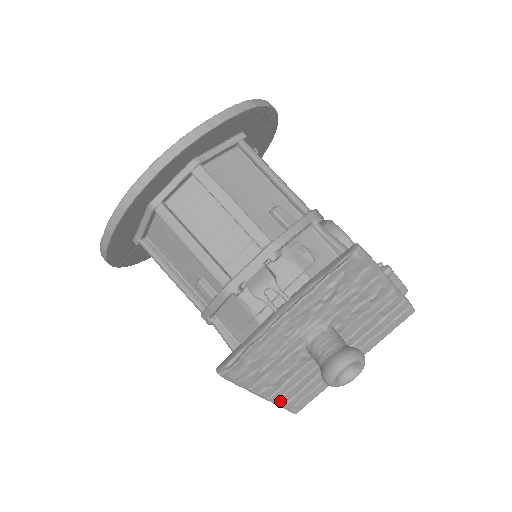
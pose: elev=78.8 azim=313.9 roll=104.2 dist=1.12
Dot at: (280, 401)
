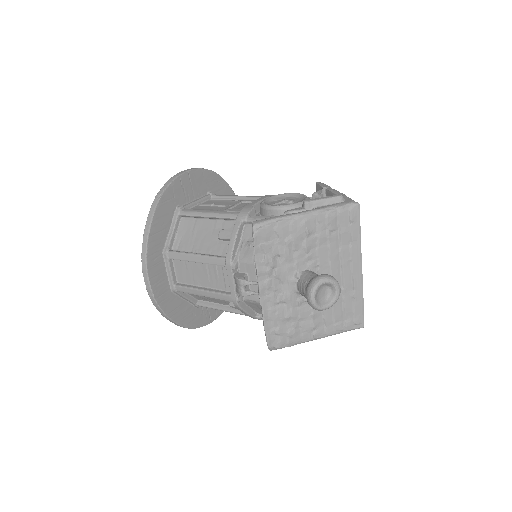
Dot at: (337, 330)
